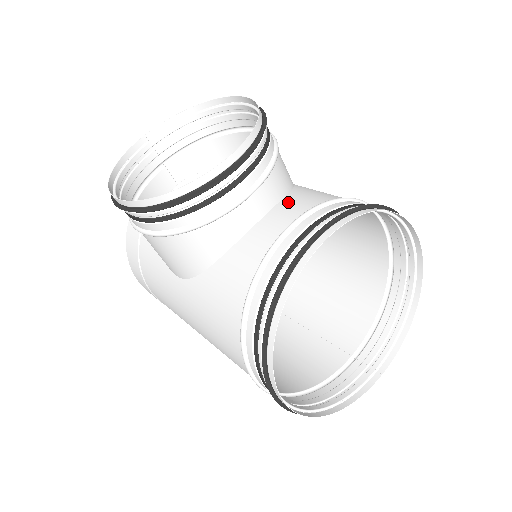
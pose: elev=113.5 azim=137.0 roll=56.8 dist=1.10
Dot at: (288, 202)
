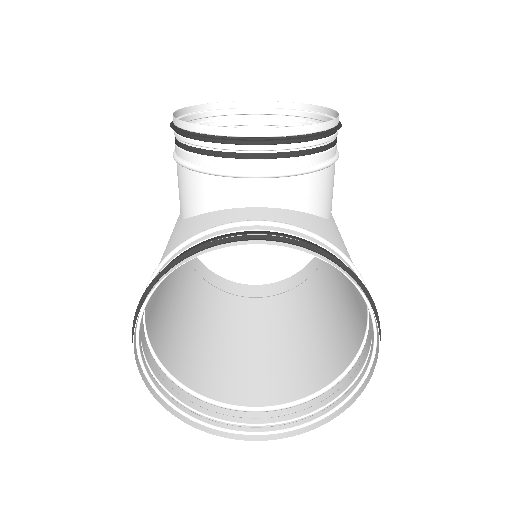
Dot at: (288, 213)
